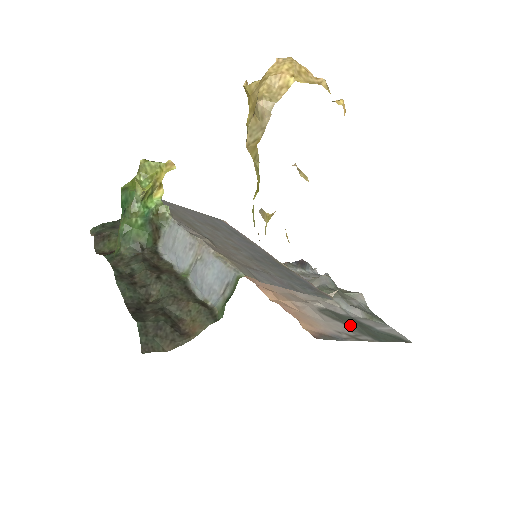
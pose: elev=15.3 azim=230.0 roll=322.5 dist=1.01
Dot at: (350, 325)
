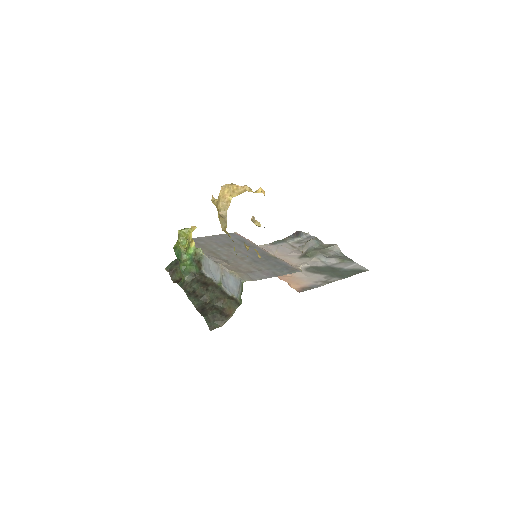
Dot at: (325, 273)
